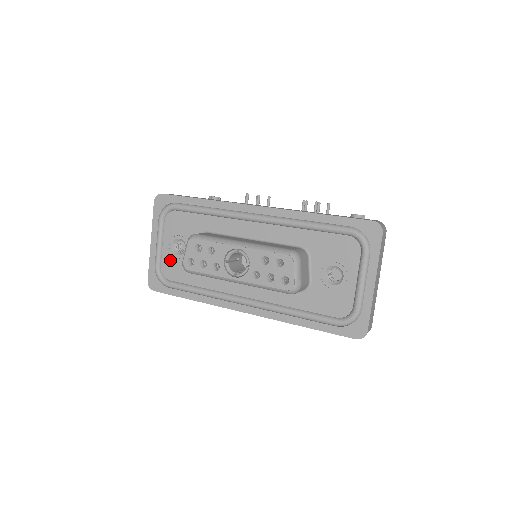
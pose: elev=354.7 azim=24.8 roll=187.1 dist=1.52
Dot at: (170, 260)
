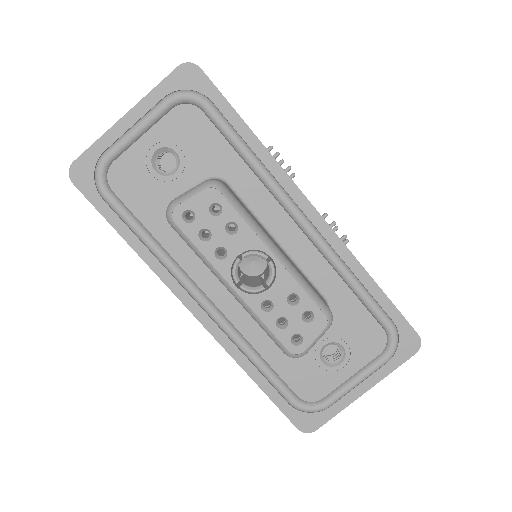
Dot at: (137, 166)
